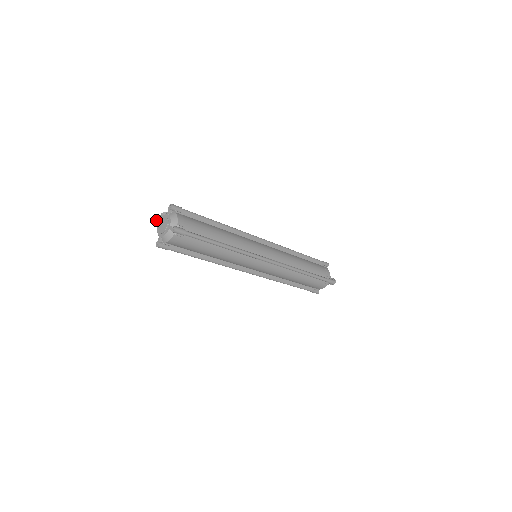
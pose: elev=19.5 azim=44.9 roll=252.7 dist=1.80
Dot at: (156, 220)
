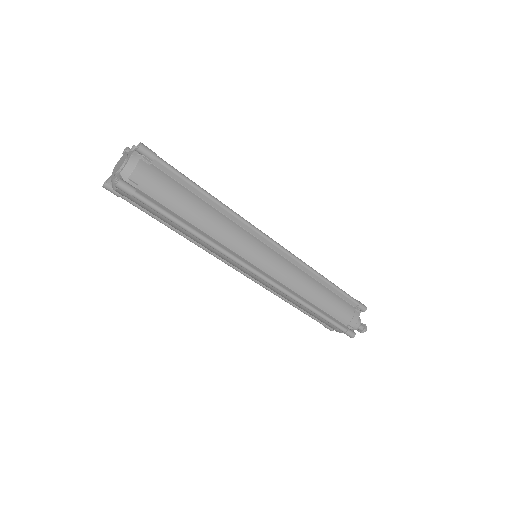
Dot at: (126, 149)
